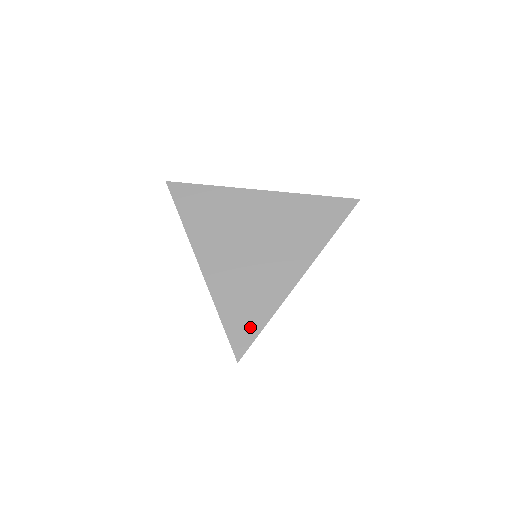
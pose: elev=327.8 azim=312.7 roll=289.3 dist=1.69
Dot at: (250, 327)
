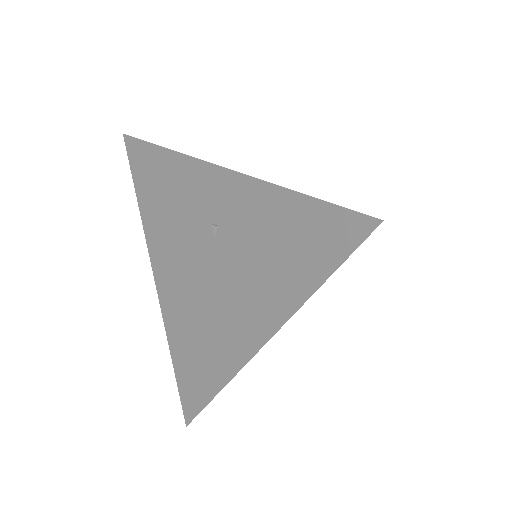
Dot at: occluded
